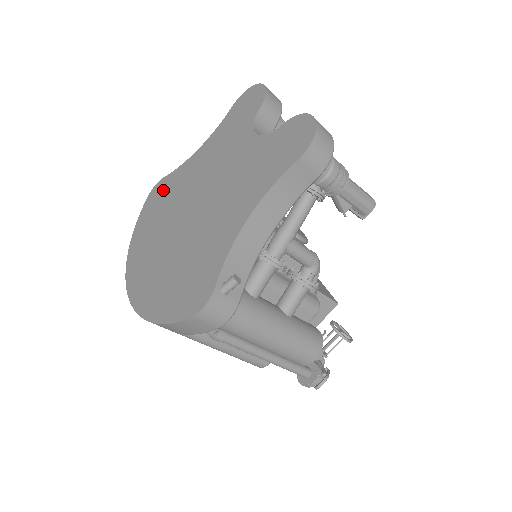
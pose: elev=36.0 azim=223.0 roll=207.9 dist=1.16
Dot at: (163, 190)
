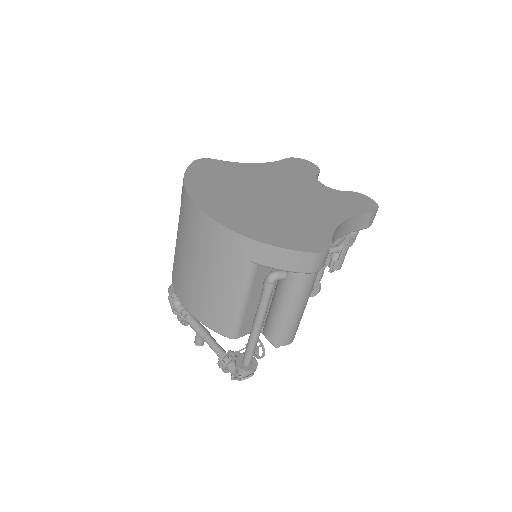
Dot at: (219, 167)
